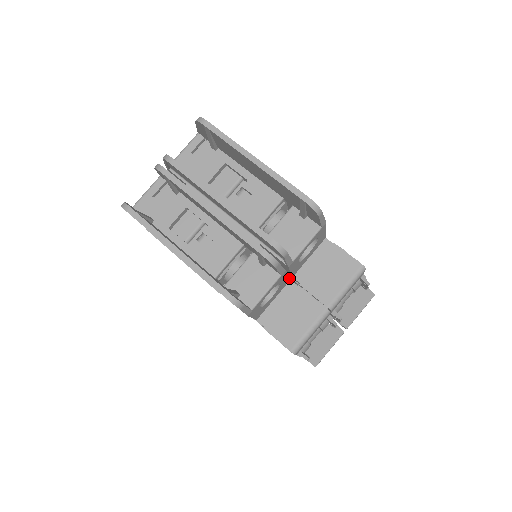
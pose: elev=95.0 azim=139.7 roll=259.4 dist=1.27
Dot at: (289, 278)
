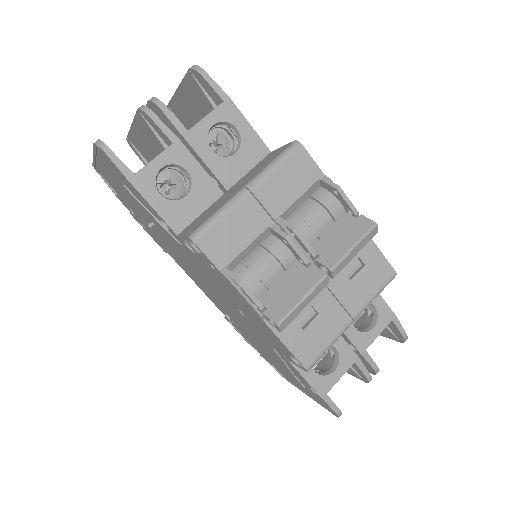
Dot at: (216, 184)
